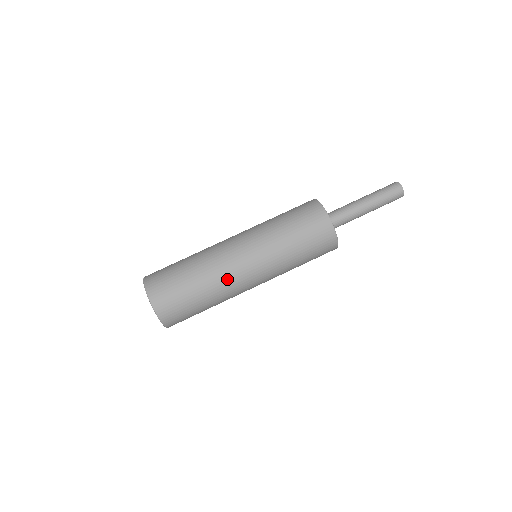
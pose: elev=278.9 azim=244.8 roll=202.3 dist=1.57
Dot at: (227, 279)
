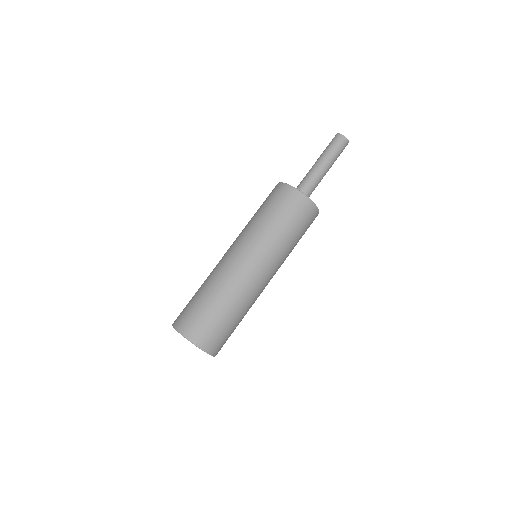
Dot at: (224, 273)
